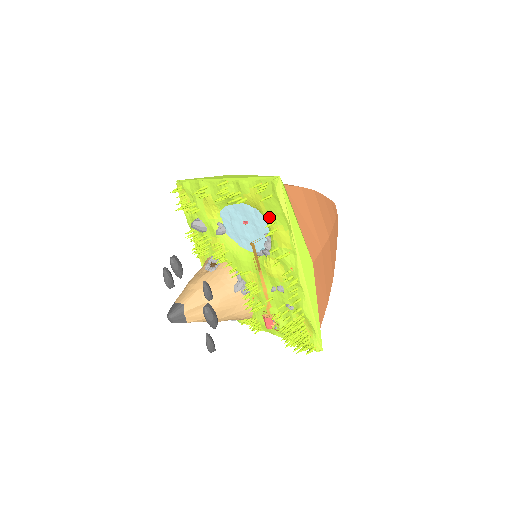
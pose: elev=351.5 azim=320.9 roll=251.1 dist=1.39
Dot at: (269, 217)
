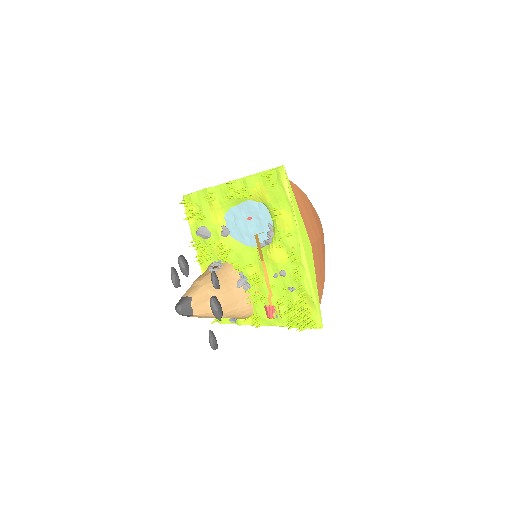
Dot at: (273, 204)
